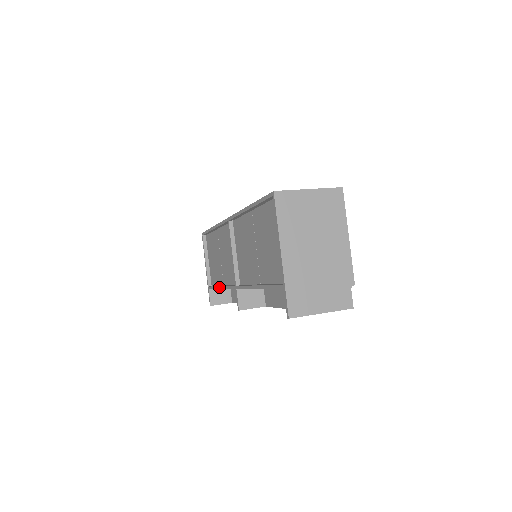
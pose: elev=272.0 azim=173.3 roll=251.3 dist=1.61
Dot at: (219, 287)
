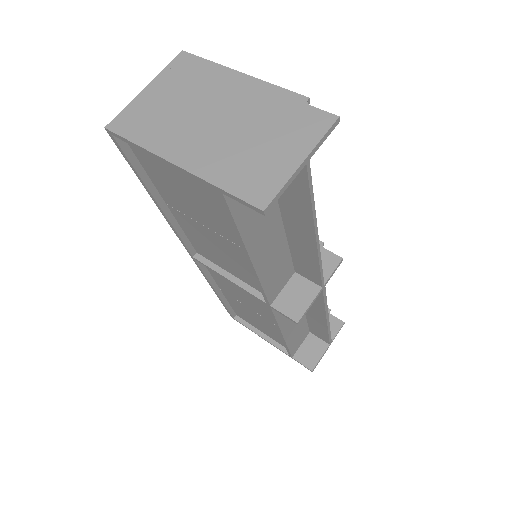
Dot at: (281, 337)
